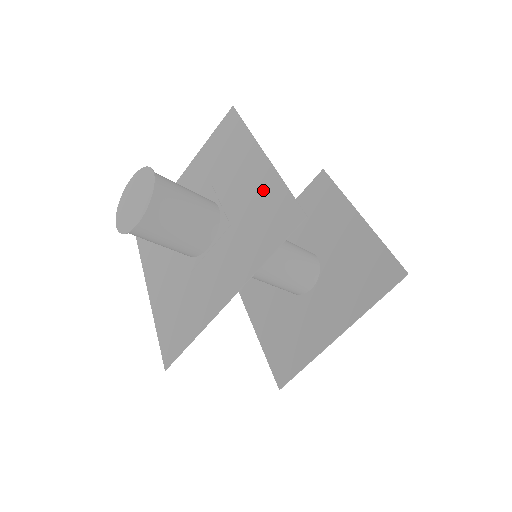
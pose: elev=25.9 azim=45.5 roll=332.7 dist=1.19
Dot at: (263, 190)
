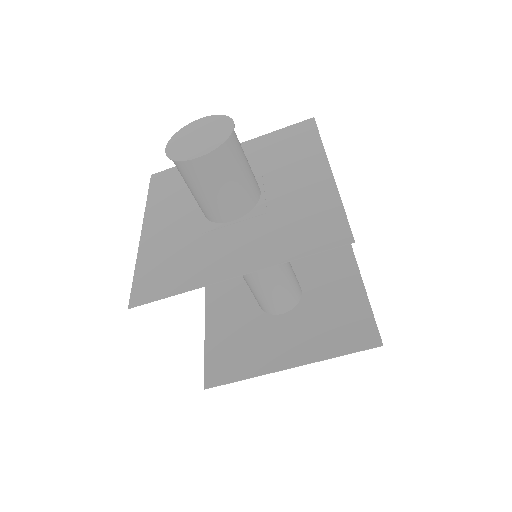
Dot at: (317, 199)
